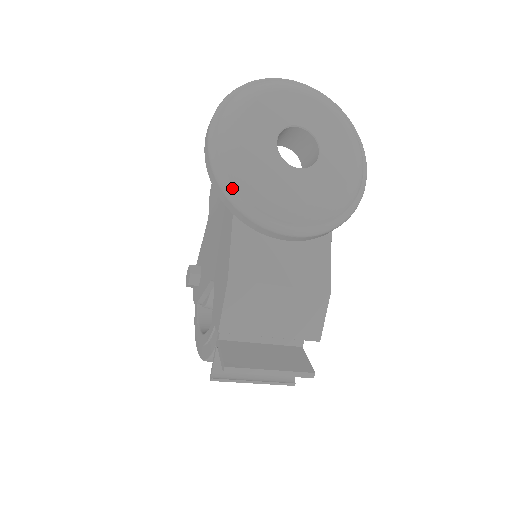
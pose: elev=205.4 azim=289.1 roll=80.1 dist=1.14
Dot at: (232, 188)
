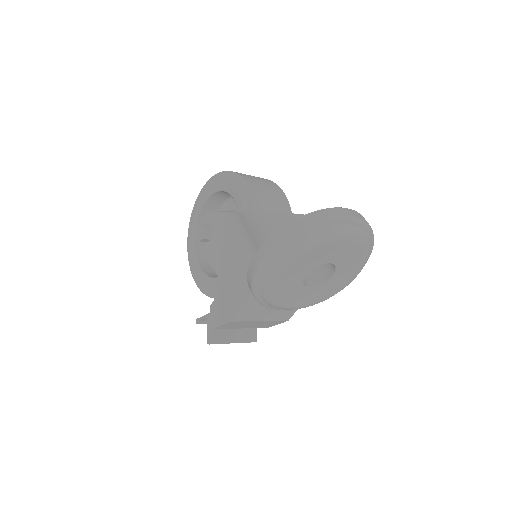
Dot at: (259, 295)
